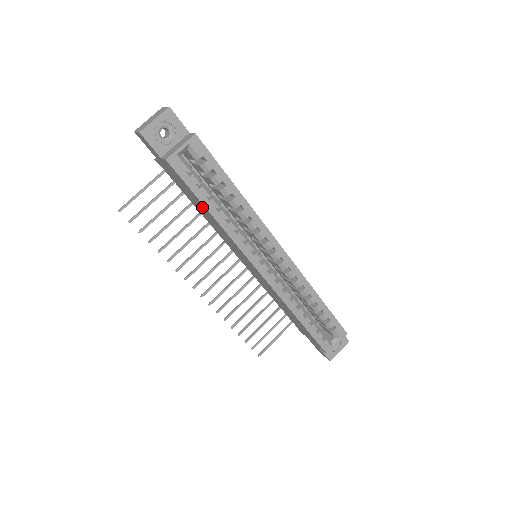
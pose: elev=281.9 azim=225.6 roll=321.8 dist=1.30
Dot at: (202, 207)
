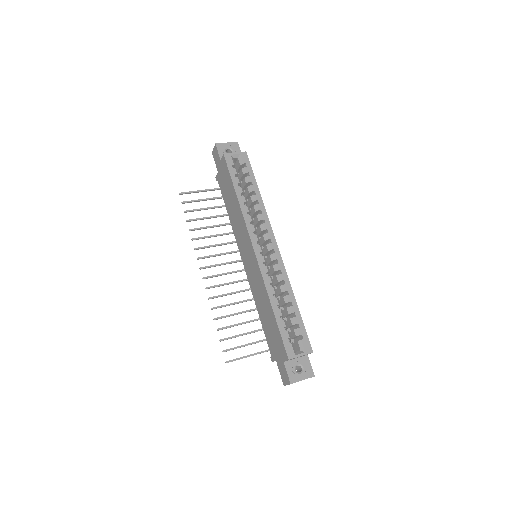
Dot at: (232, 195)
